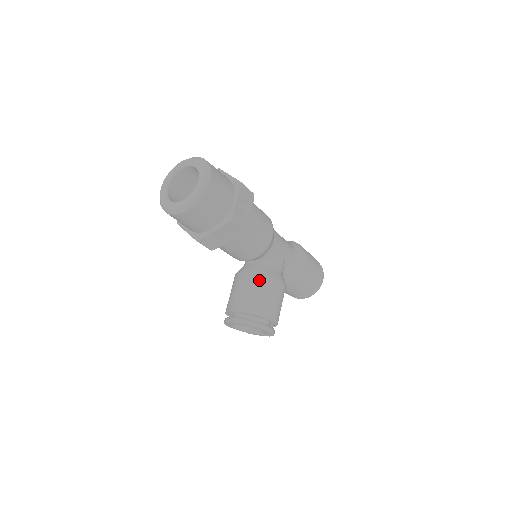
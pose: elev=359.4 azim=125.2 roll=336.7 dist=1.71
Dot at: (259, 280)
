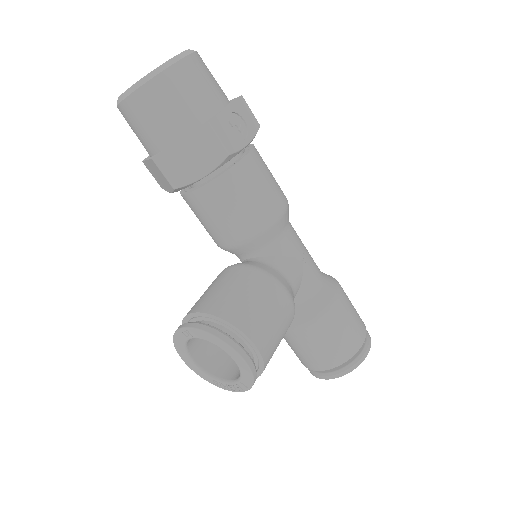
Dot at: (247, 274)
